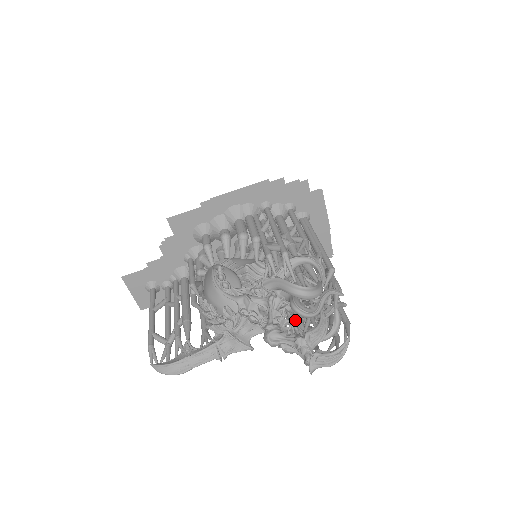
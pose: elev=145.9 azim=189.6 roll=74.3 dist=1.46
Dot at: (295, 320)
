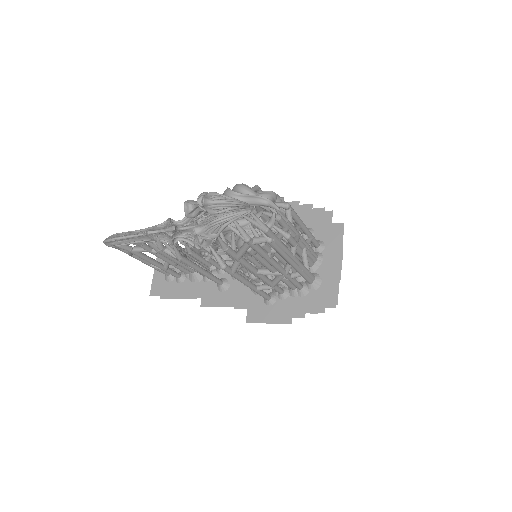
Dot at: occluded
